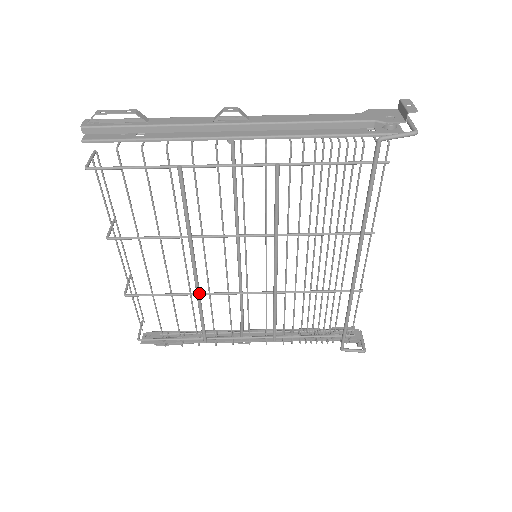
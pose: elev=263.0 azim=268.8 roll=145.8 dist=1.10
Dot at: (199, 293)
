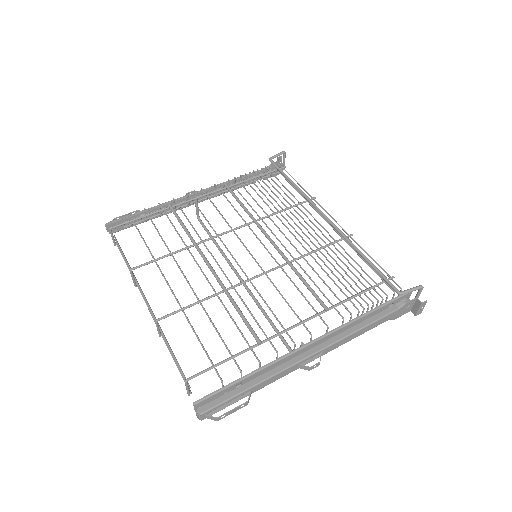
Dot at: (223, 285)
